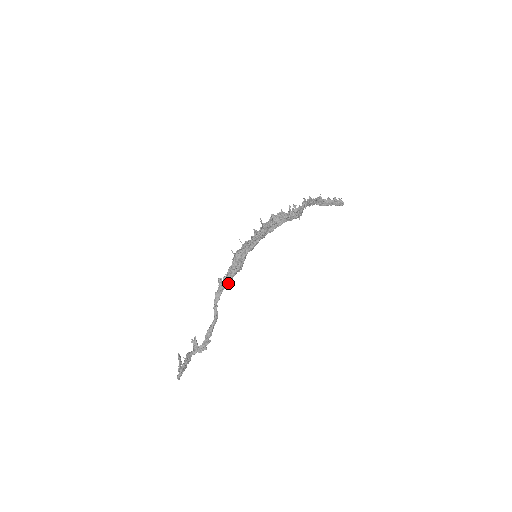
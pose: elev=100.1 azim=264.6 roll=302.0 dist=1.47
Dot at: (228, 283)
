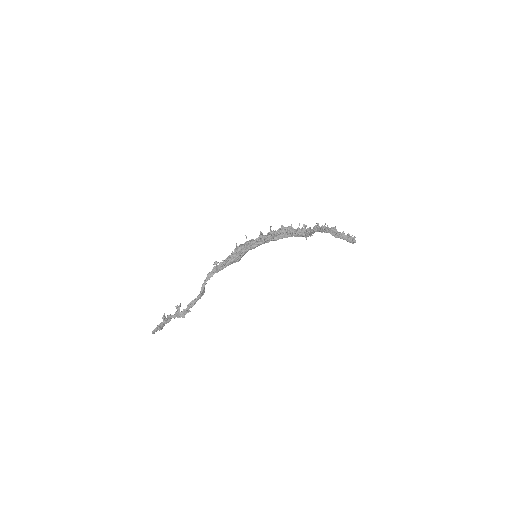
Dot at: (222, 268)
